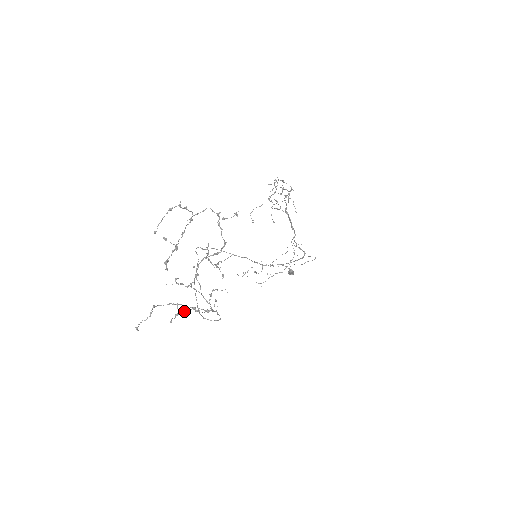
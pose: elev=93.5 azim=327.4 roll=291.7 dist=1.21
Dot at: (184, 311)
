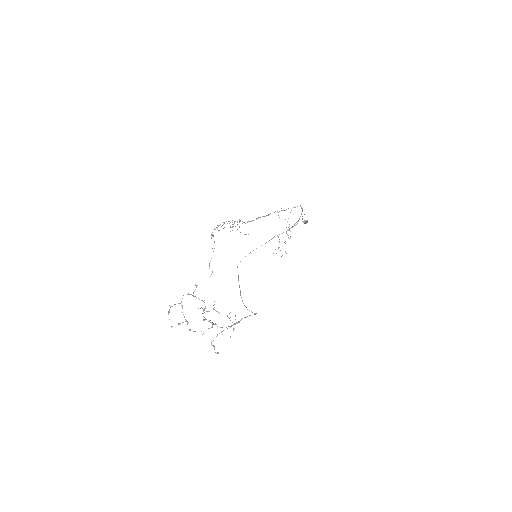
Dot at: occluded
